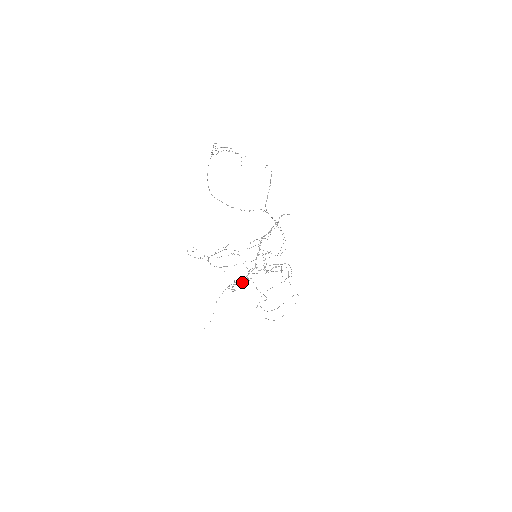
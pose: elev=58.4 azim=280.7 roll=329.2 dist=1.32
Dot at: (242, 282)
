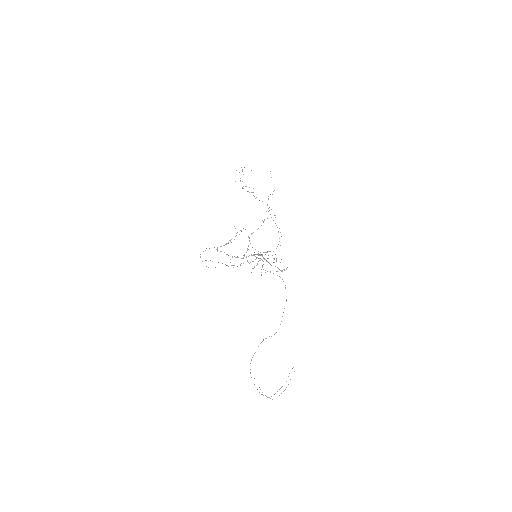
Dot at: (241, 258)
